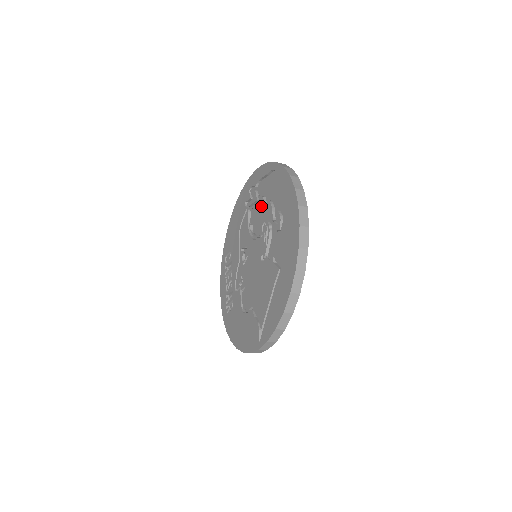
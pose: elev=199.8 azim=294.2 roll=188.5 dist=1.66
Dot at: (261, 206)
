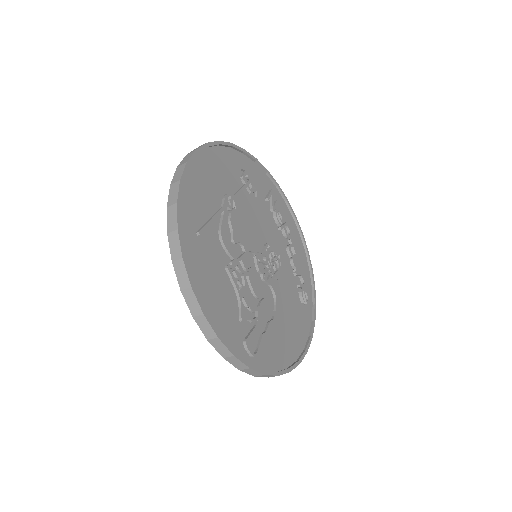
Dot at: occluded
